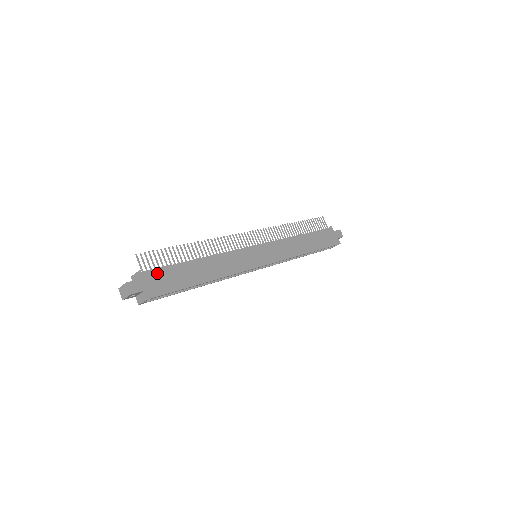
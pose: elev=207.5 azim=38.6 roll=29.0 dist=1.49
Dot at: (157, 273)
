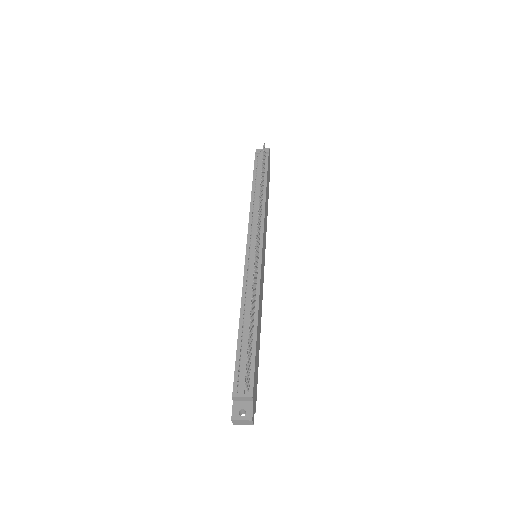
Dot at: (254, 380)
